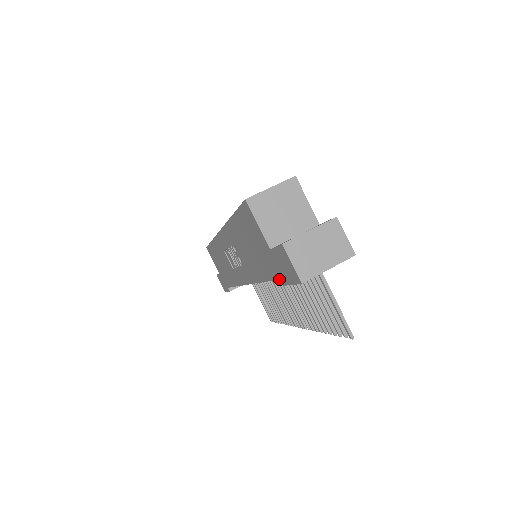
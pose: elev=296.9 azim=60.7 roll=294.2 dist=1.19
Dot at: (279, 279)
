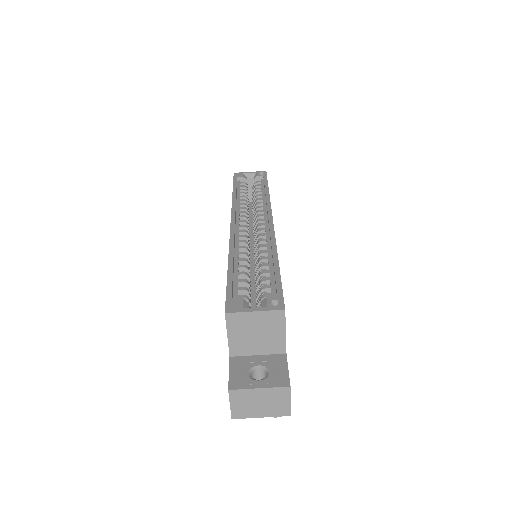
Dot at: occluded
